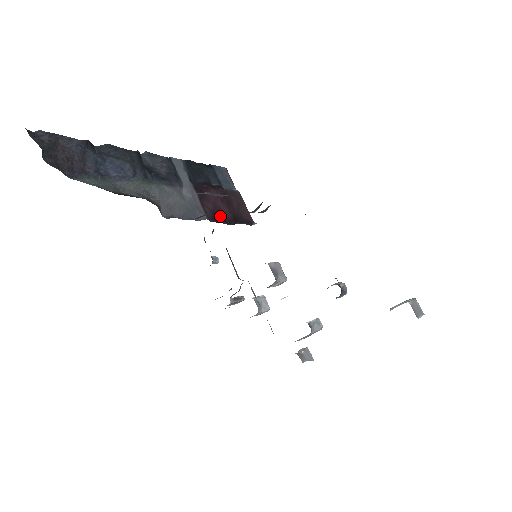
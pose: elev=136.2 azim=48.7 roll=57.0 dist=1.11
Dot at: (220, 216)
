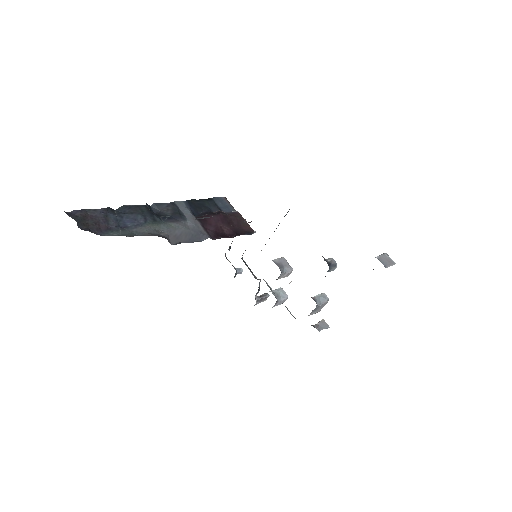
Dot at: (222, 234)
